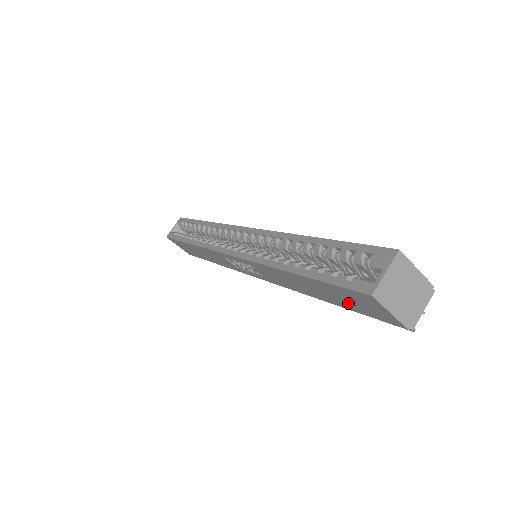
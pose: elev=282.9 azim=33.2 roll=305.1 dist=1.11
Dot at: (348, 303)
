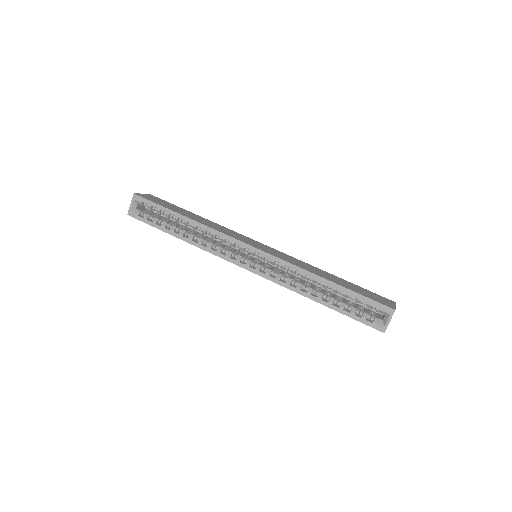
Dot at: occluded
